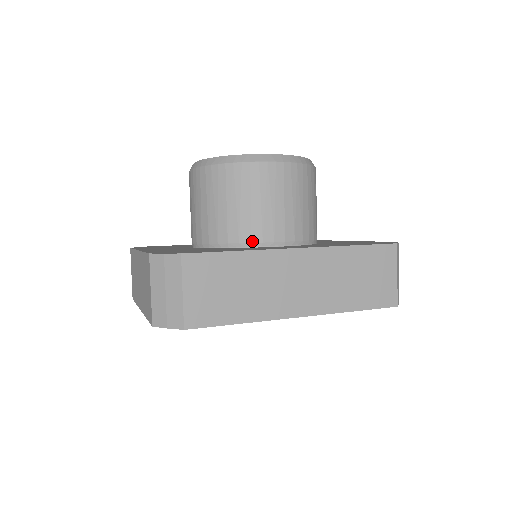
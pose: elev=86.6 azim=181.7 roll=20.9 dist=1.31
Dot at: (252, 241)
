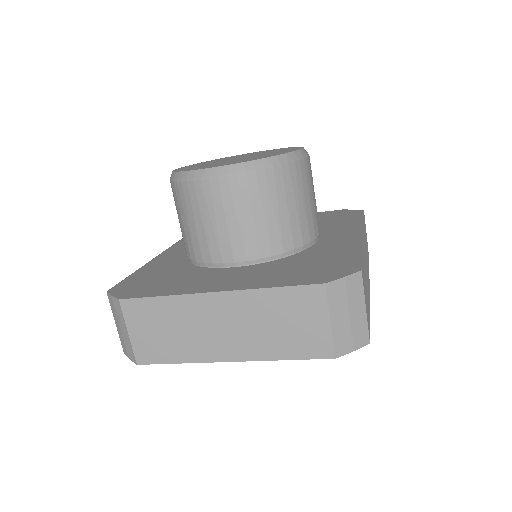
Dot at: (311, 240)
